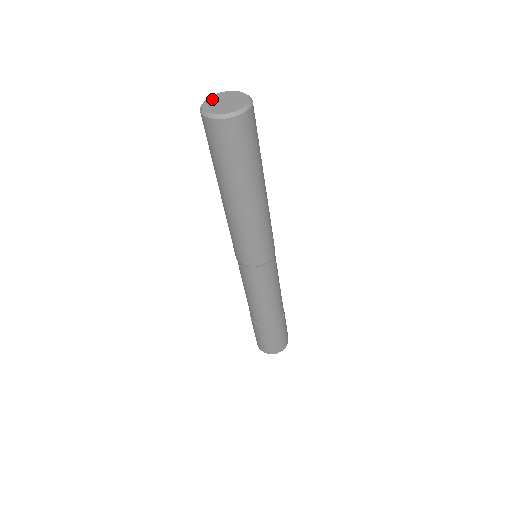
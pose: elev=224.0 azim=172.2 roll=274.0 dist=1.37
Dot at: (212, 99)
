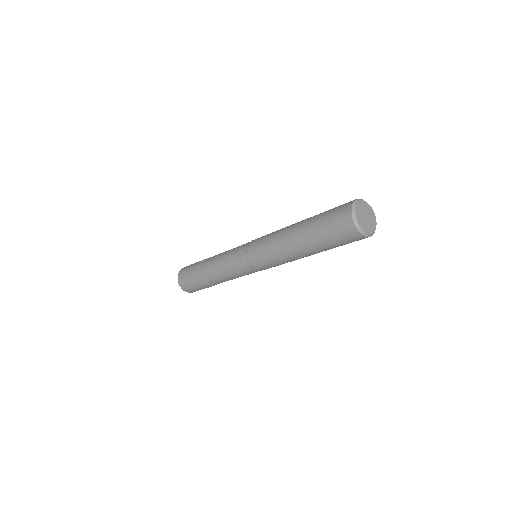
Dot at: (359, 215)
